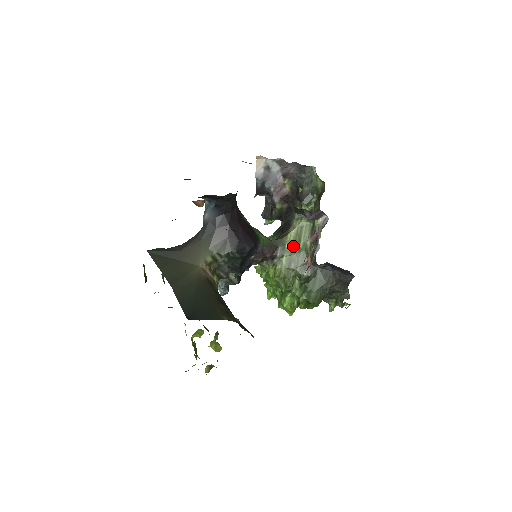
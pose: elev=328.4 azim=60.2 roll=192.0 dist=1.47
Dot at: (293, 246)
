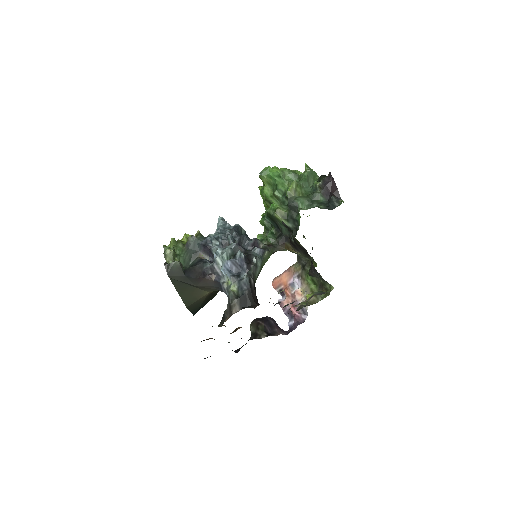
Dot at: occluded
